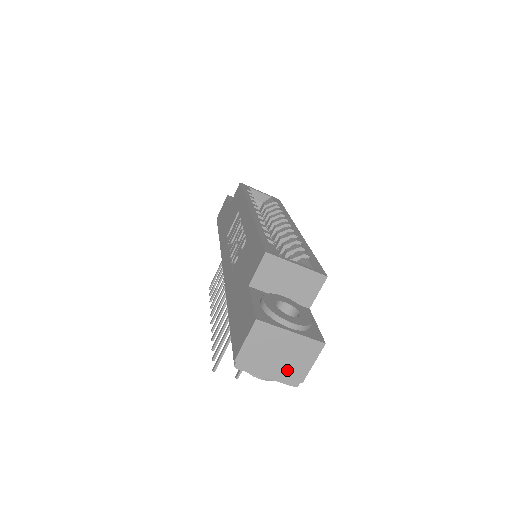
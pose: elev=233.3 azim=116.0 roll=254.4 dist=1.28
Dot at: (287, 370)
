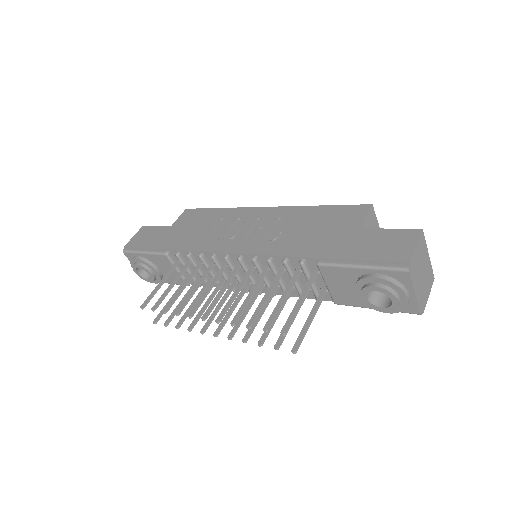
Dot at: (422, 293)
